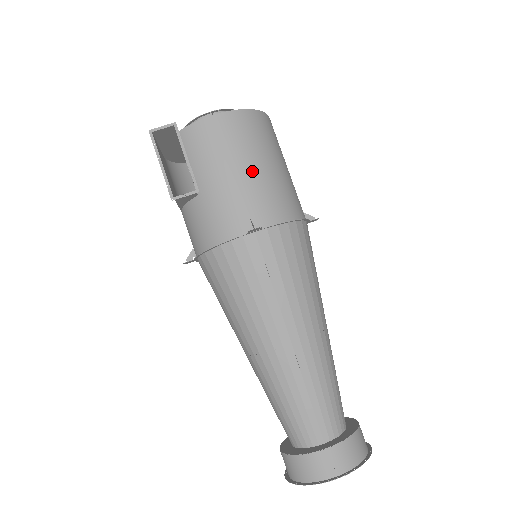
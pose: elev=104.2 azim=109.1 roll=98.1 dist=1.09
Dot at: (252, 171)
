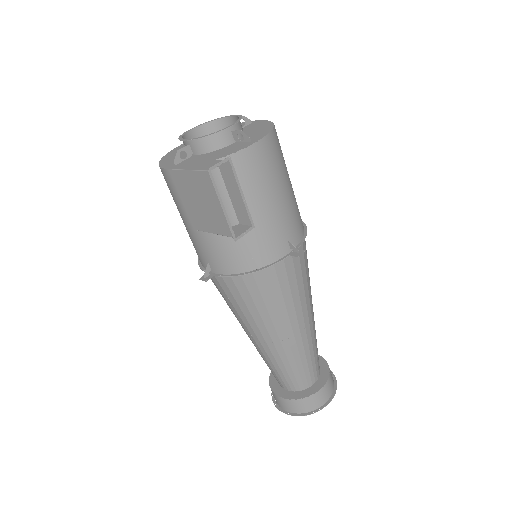
Dot at: (285, 195)
